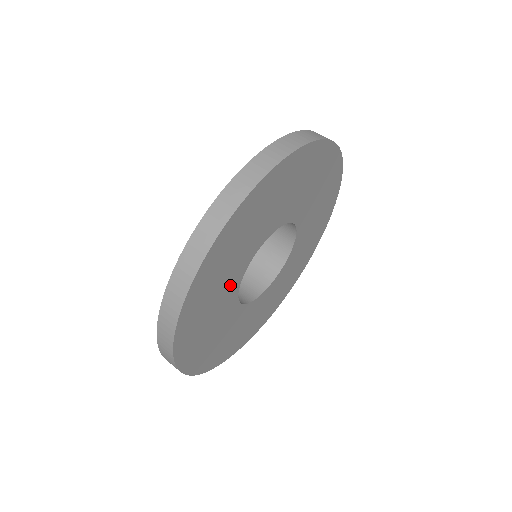
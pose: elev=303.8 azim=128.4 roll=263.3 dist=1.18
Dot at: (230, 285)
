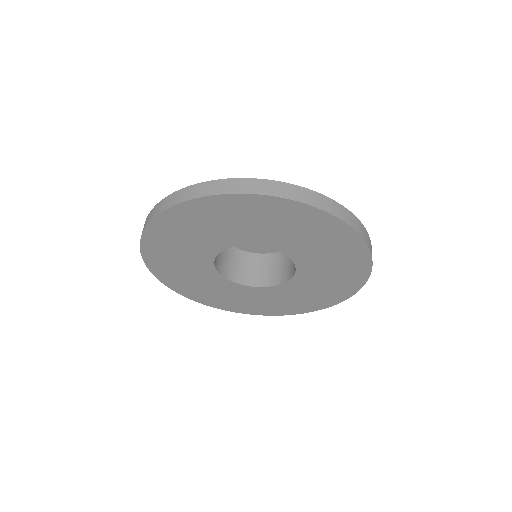
Dot at: (199, 264)
